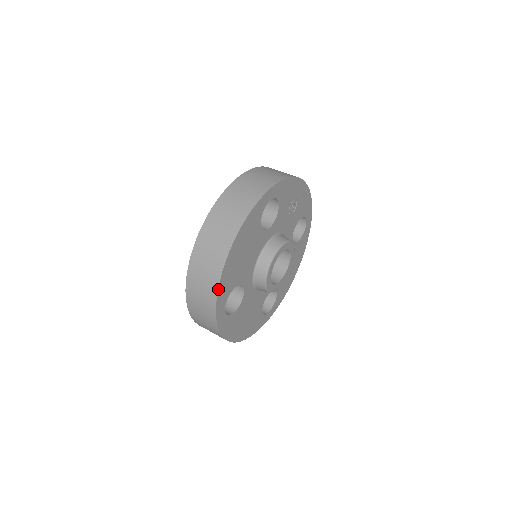
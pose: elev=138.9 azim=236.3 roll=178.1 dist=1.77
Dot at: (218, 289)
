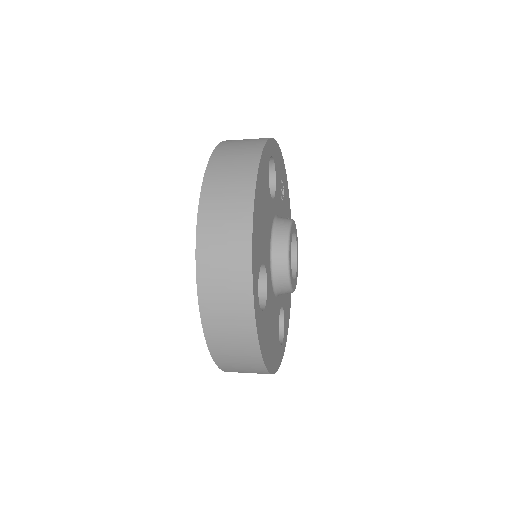
Dot at: (252, 248)
